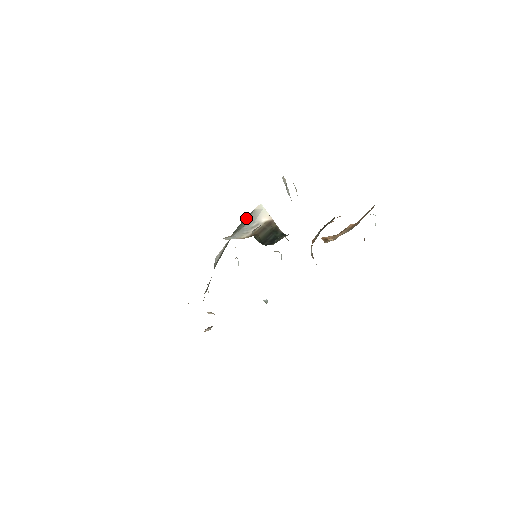
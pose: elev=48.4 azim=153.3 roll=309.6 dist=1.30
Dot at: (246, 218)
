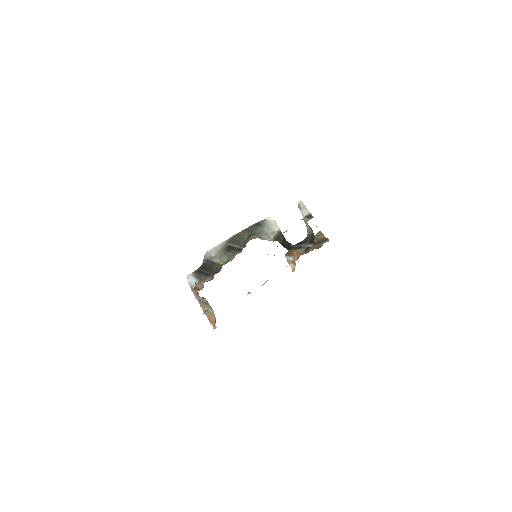
Dot at: (260, 225)
